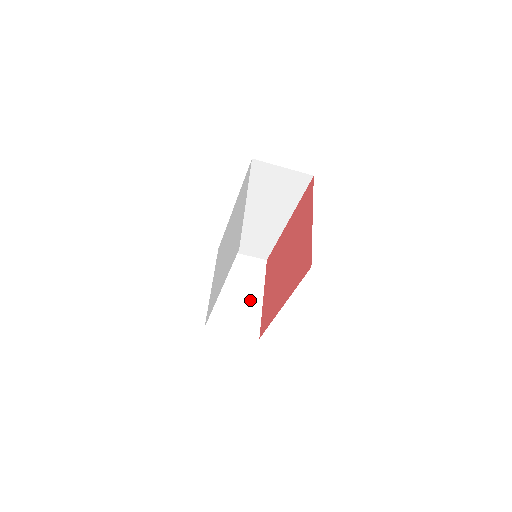
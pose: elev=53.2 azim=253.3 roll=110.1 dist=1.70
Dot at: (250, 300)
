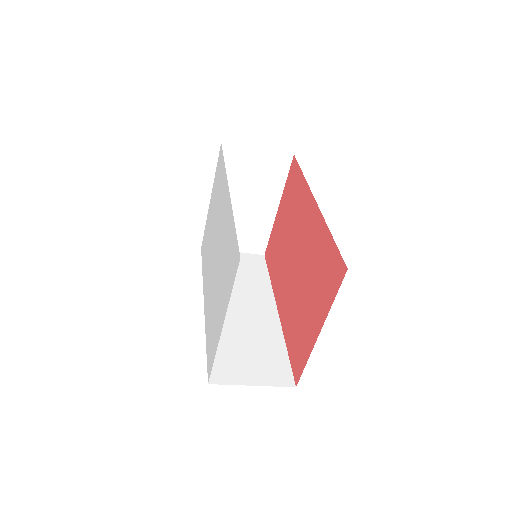
Dot at: (260, 214)
